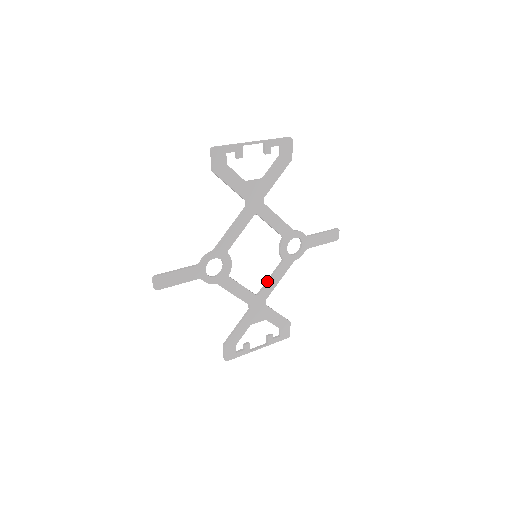
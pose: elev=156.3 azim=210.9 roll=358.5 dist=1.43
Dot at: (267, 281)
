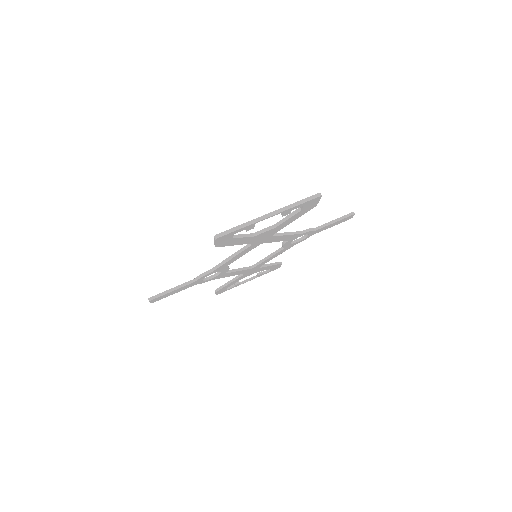
Dot at: (264, 259)
